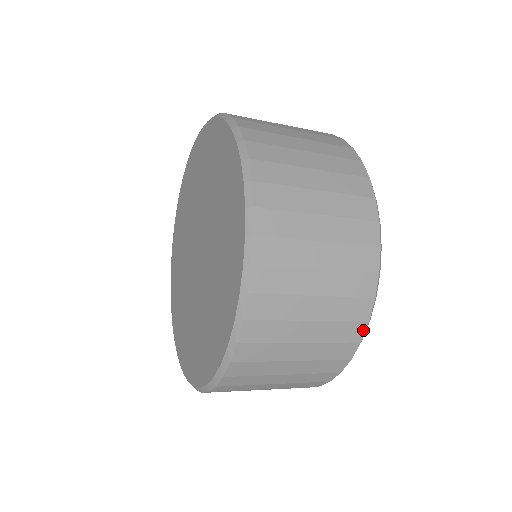
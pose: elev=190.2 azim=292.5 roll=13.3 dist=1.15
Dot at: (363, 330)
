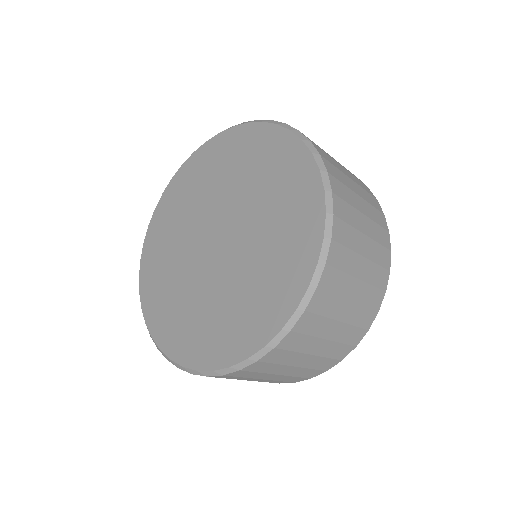
Dot at: (334, 364)
